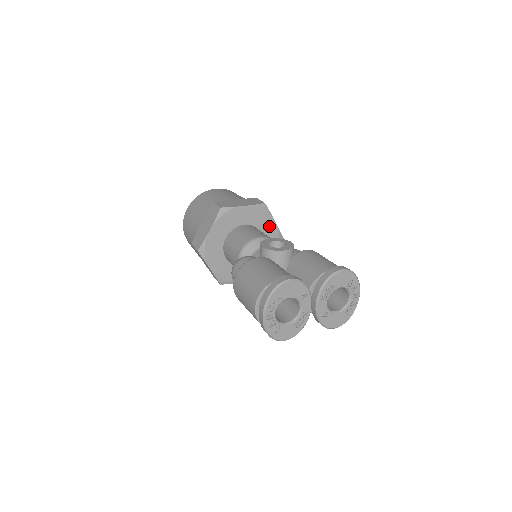
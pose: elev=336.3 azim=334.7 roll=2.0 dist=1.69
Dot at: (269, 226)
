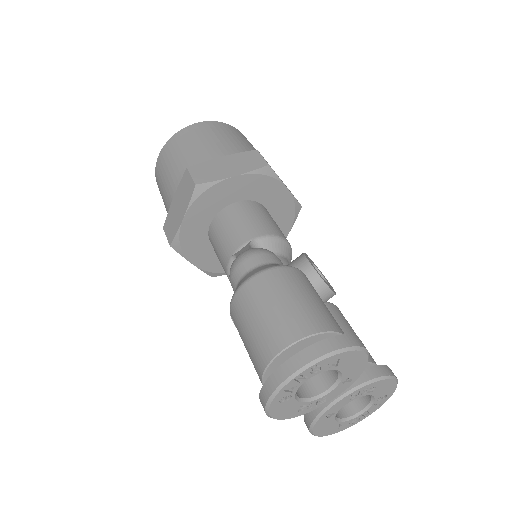
Dot at: occluded
